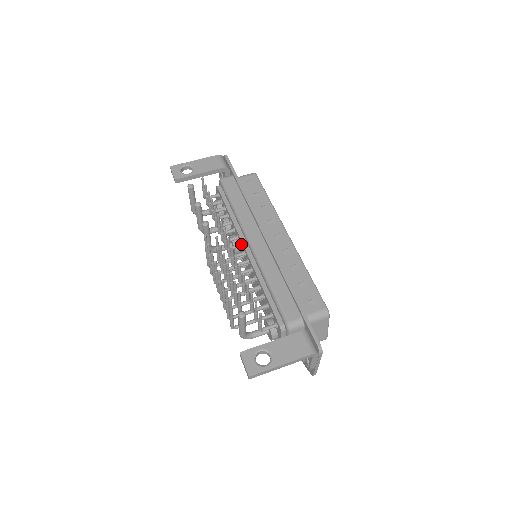
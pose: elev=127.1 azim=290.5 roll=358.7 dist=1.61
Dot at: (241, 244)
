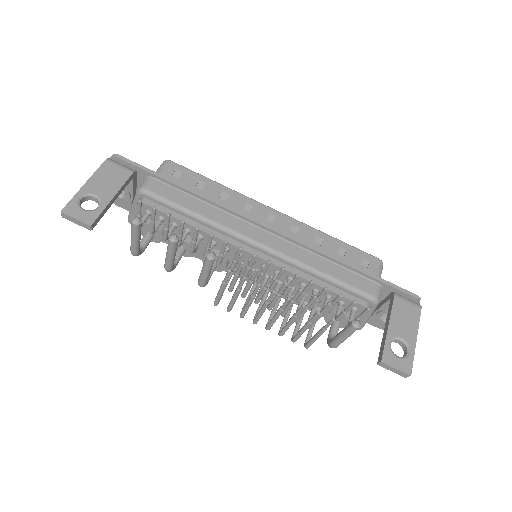
Dot at: (240, 253)
